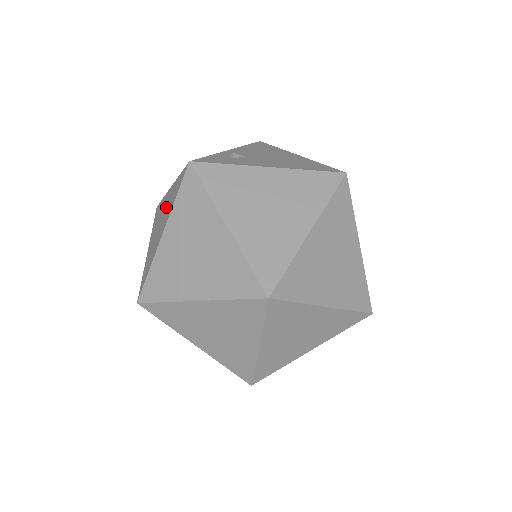
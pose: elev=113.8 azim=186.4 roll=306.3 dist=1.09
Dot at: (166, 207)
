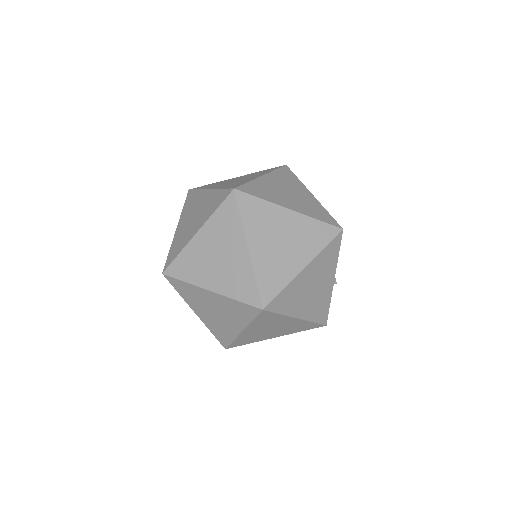
Dot at: occluded
